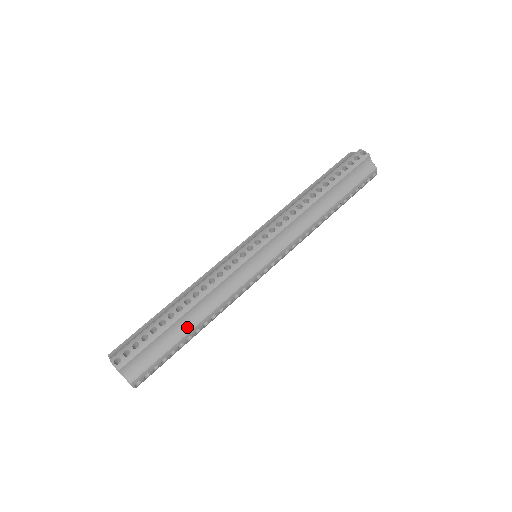
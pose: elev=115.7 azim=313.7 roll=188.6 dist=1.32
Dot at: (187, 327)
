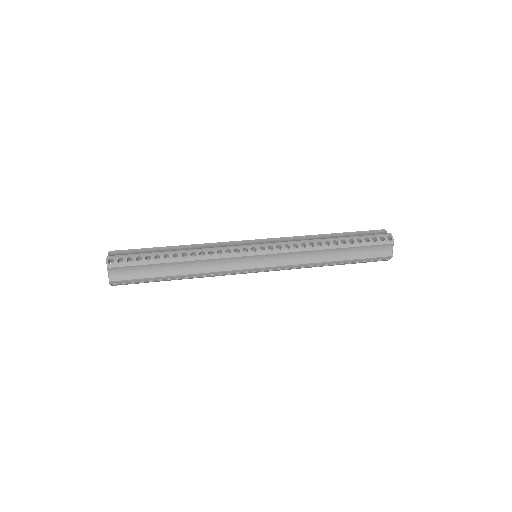
Dot at: (172, 271)
